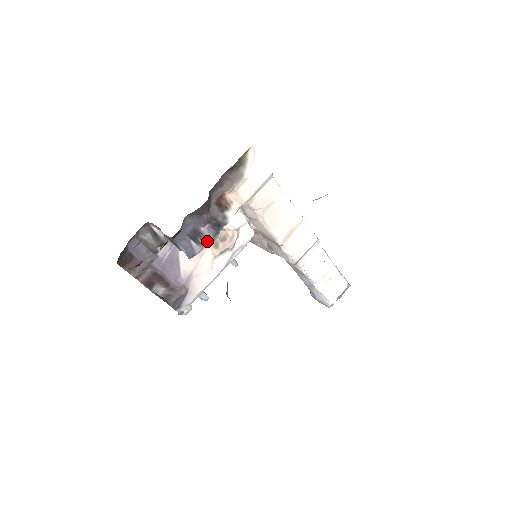
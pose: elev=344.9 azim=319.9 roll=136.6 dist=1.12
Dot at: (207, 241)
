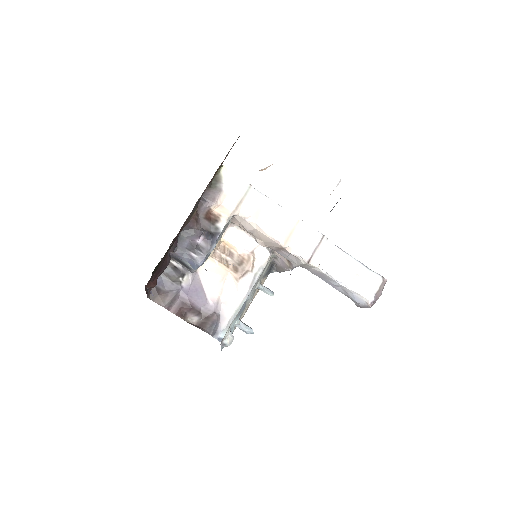
Dot at: (206, 251)
